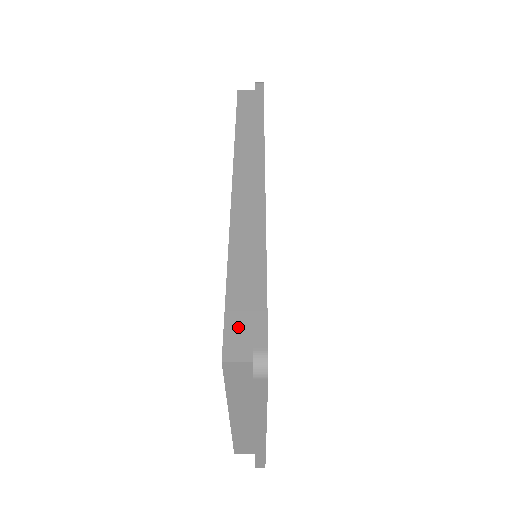
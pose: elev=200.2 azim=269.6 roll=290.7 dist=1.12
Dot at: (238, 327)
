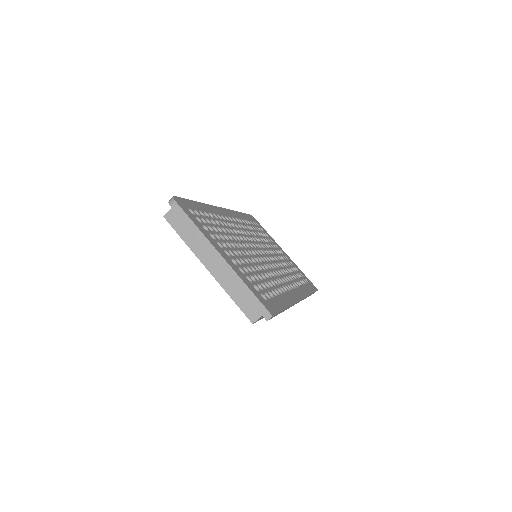
Dot at: occluded
